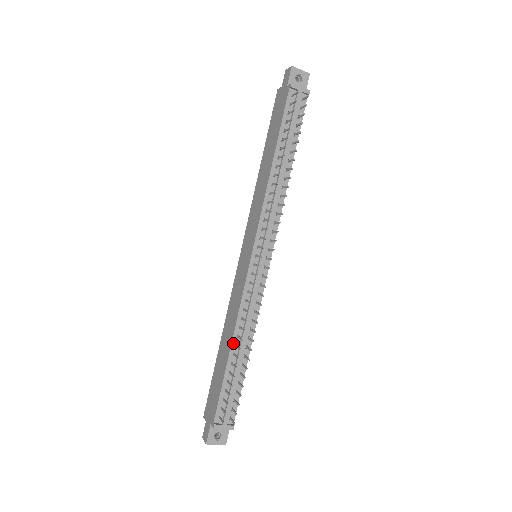
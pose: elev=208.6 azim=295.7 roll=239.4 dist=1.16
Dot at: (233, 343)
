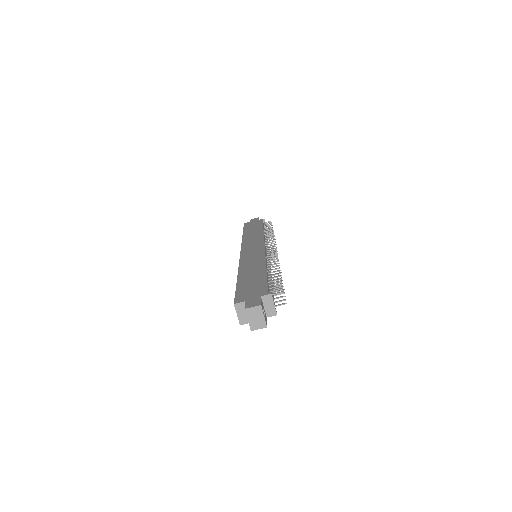
Dot at: (266, 268)
